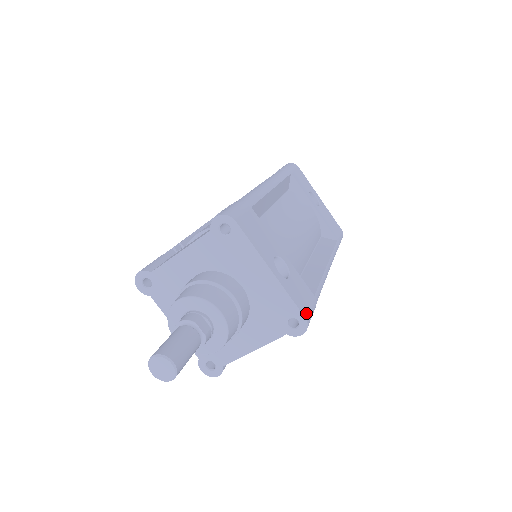
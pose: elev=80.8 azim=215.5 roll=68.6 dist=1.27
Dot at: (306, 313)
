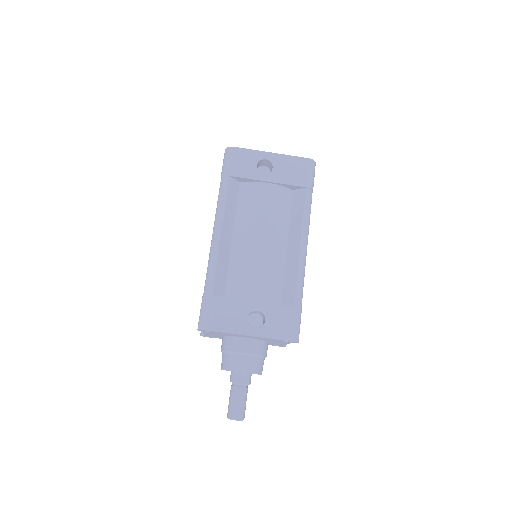
Dot at: (290, 336)
